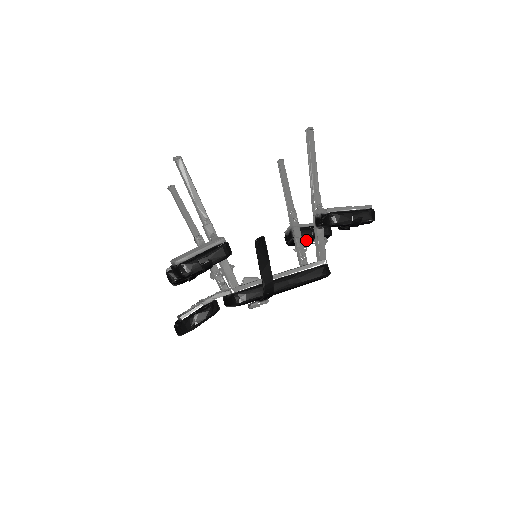
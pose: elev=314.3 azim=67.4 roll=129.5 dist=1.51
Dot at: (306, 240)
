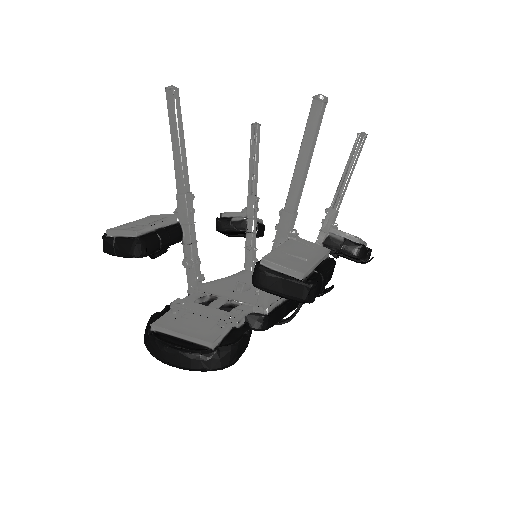
Dot at: (241, 233)
